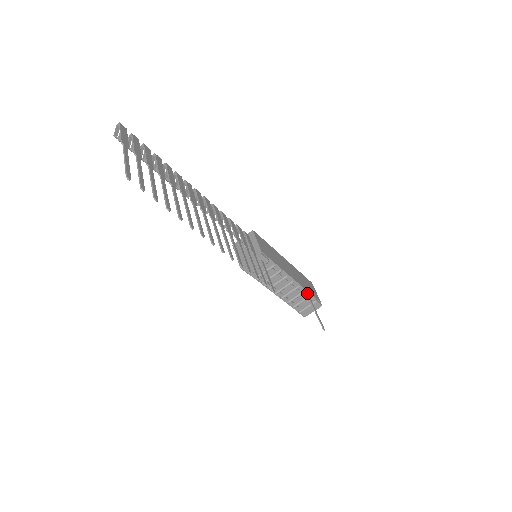
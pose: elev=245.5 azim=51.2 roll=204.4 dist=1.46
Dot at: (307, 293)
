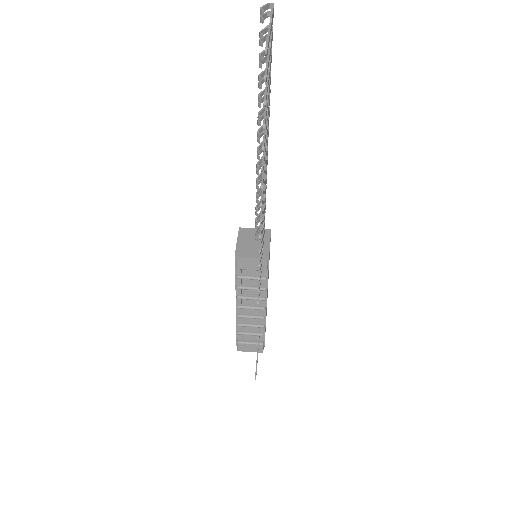
Dot at: (263, 330)
